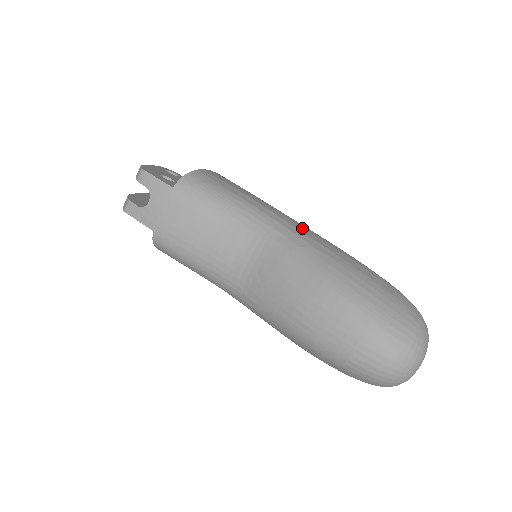
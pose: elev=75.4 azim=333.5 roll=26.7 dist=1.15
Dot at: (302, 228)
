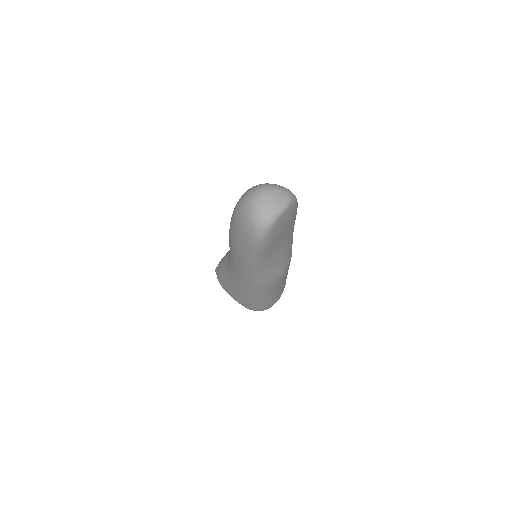
Dot at: occluded
